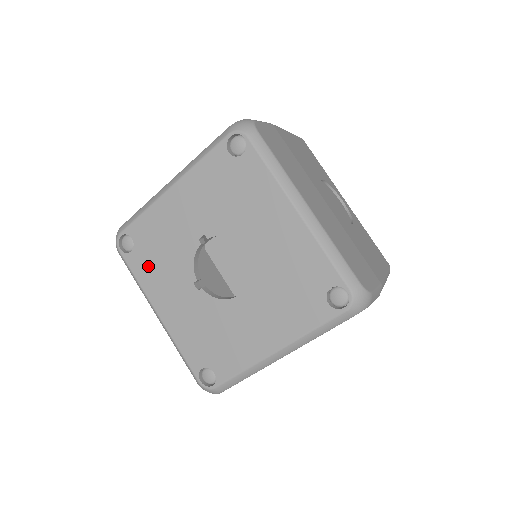
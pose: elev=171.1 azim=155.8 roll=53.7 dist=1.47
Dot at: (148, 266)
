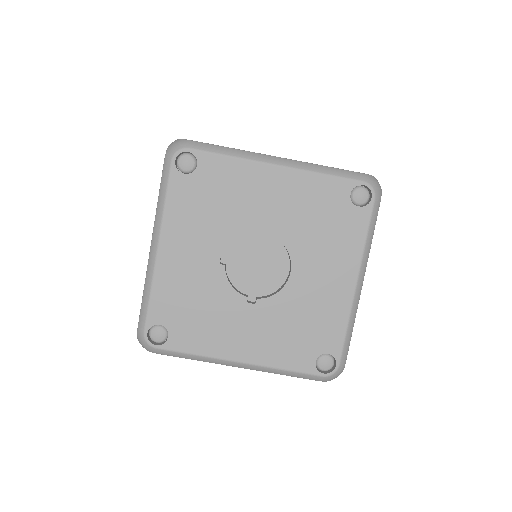
Dot at: (195, 332)
